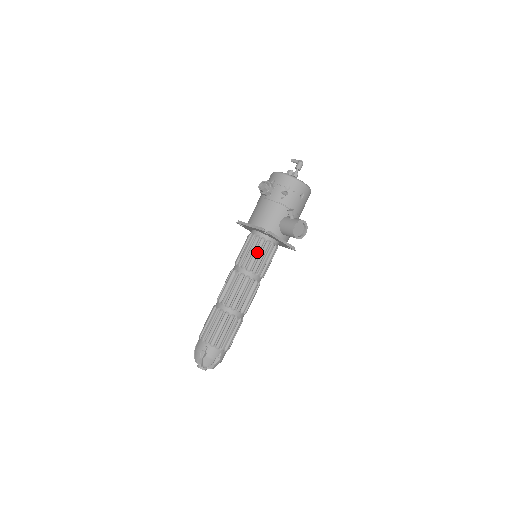
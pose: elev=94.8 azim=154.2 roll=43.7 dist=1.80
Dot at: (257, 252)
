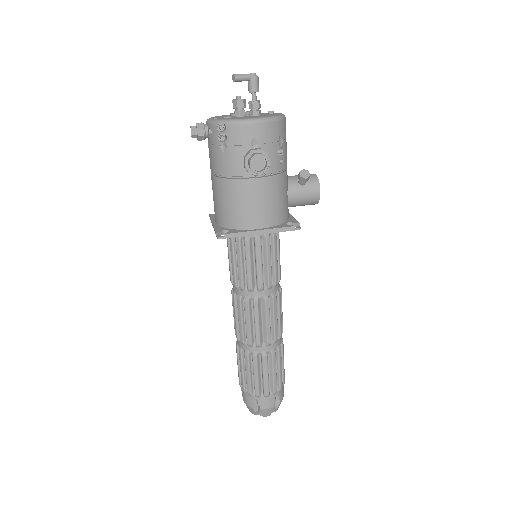
Dot at: (276, 256)
